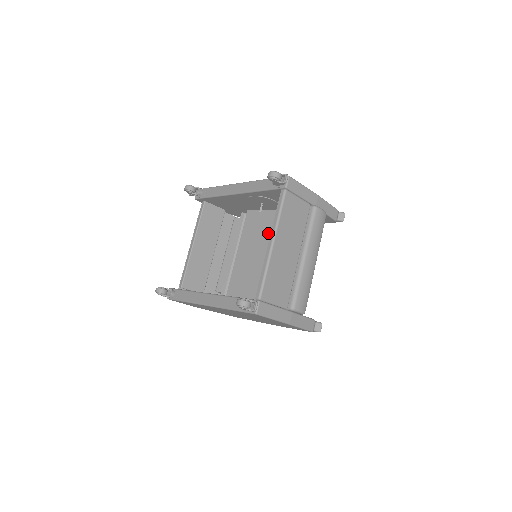
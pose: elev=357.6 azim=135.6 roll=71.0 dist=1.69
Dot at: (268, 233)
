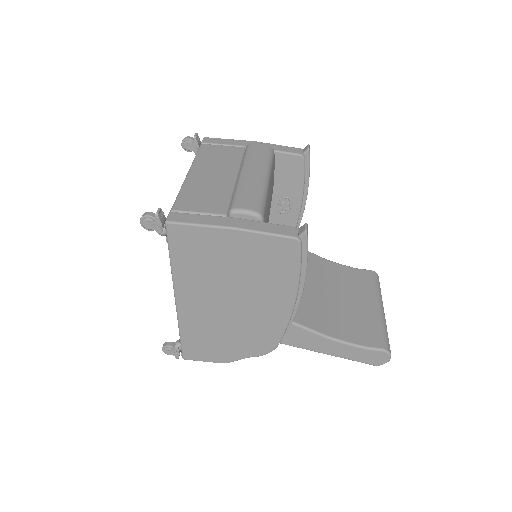
Dot at: occluded
